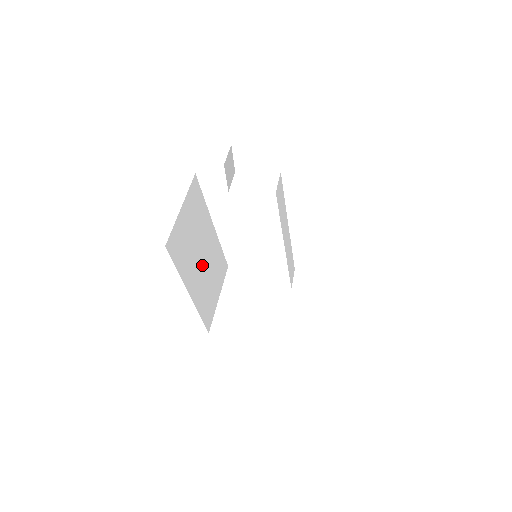
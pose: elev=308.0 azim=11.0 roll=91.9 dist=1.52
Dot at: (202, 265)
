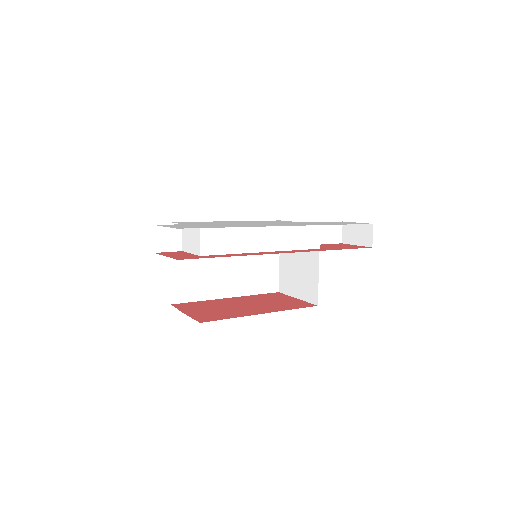
Dot at: (232, 264)
